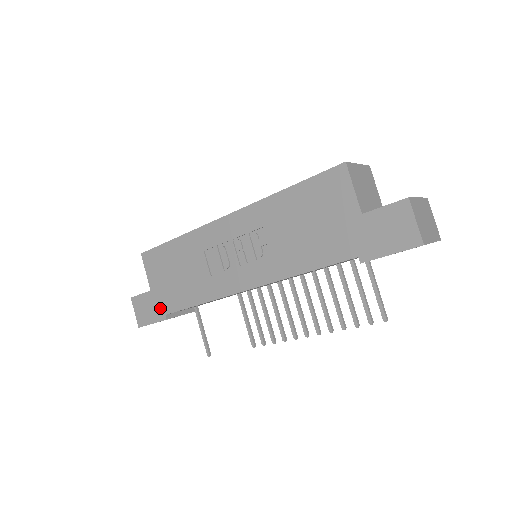
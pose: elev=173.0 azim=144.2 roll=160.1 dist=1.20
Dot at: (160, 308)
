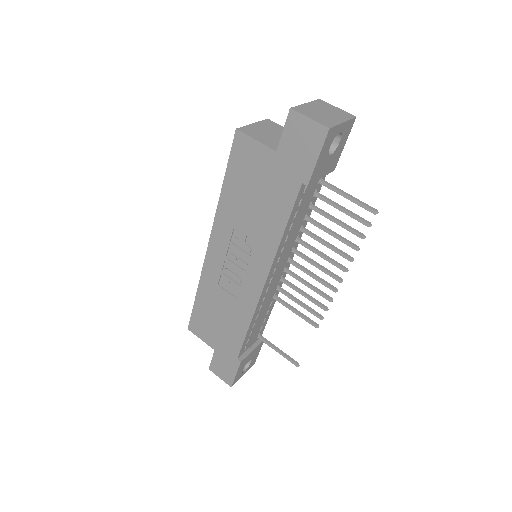
Dot at: (230, 357)
